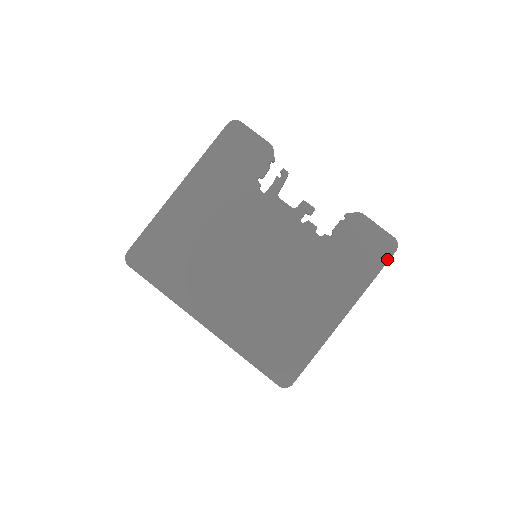
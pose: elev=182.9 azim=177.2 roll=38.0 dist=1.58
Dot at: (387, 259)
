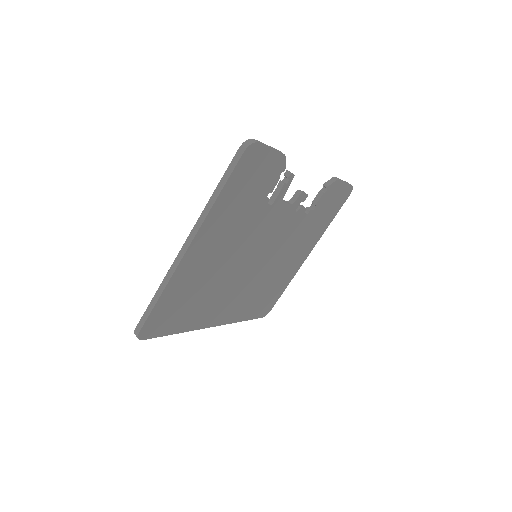
Dot at: (343, 203)
